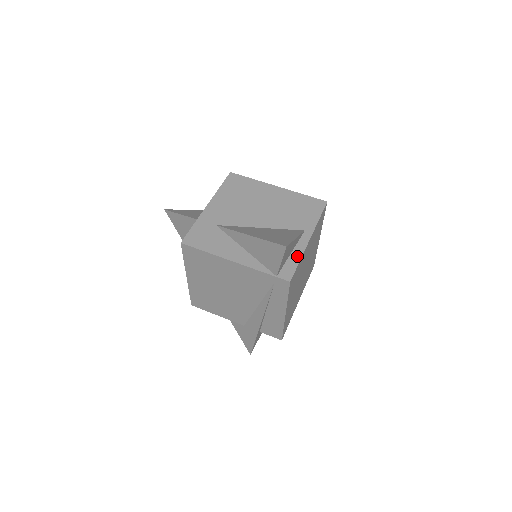
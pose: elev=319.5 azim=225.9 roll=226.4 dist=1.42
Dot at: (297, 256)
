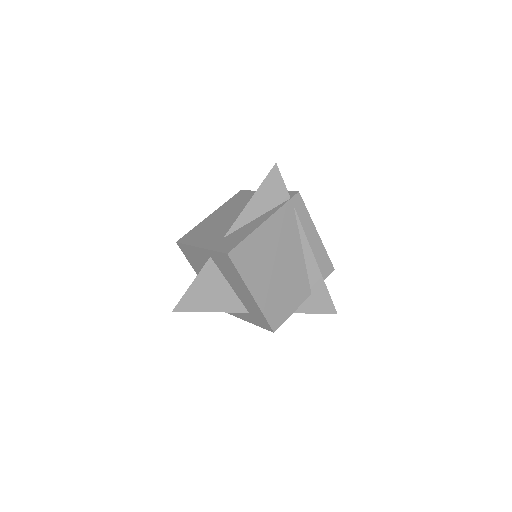
Dot at: occluded
